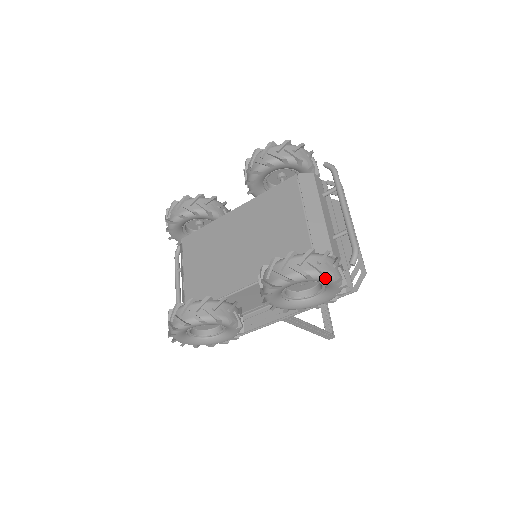
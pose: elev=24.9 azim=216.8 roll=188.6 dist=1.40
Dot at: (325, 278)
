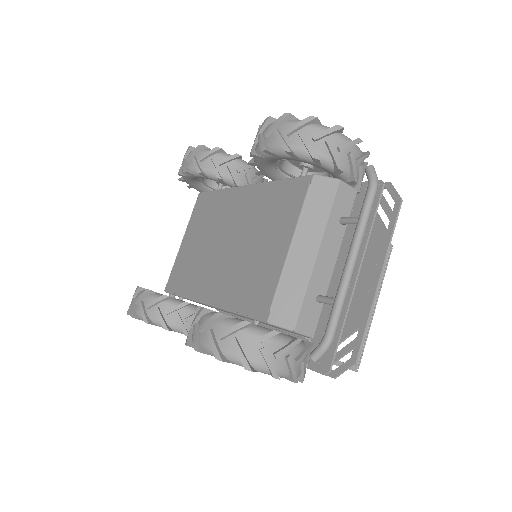
Dot at: (251, 369)
